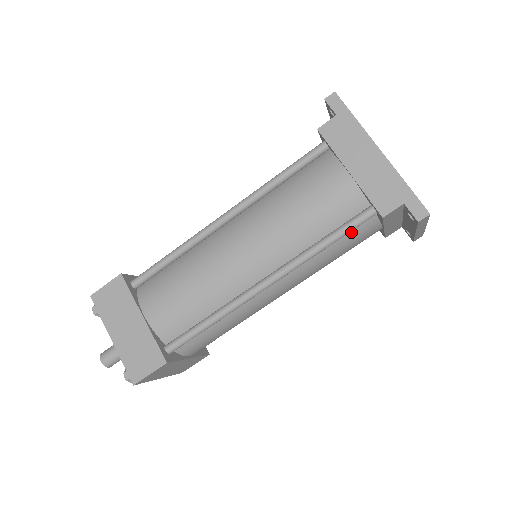
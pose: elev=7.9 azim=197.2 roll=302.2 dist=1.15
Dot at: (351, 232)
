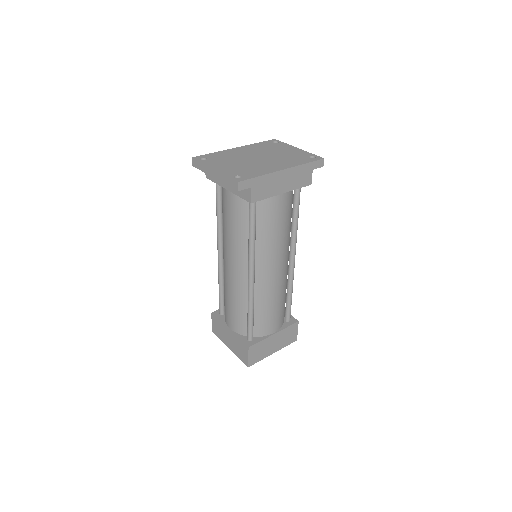
Dot at: occluded
